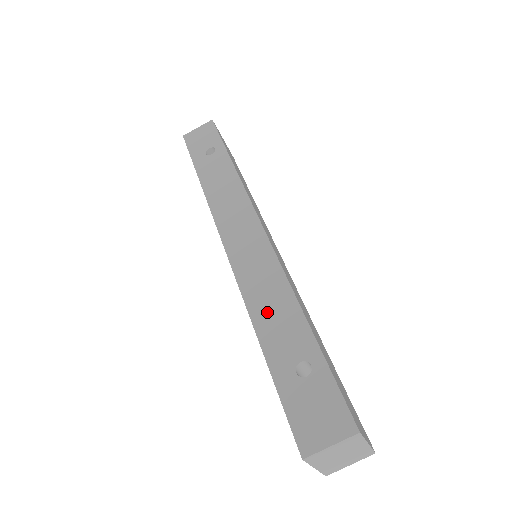
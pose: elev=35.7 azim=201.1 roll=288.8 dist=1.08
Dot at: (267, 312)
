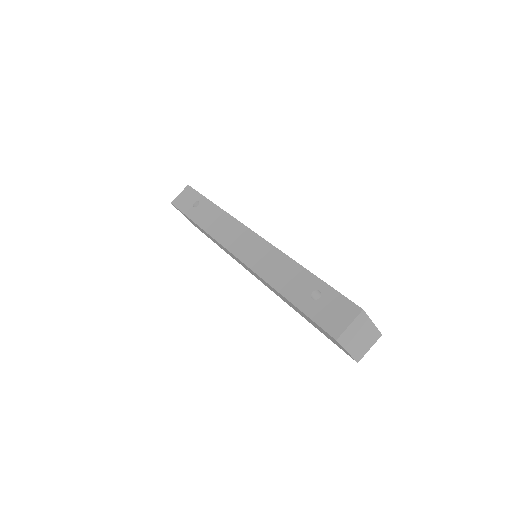
Dot at: (279, 277)
